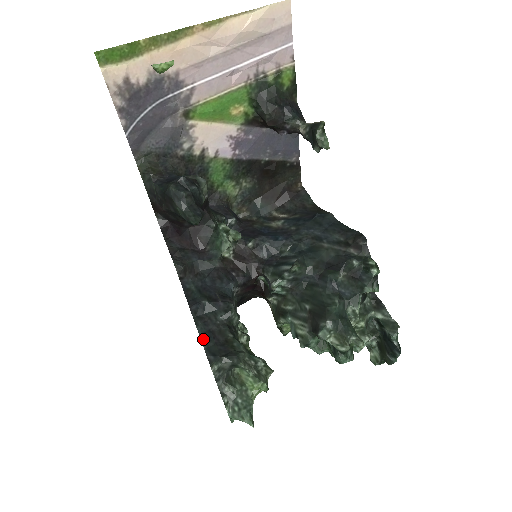
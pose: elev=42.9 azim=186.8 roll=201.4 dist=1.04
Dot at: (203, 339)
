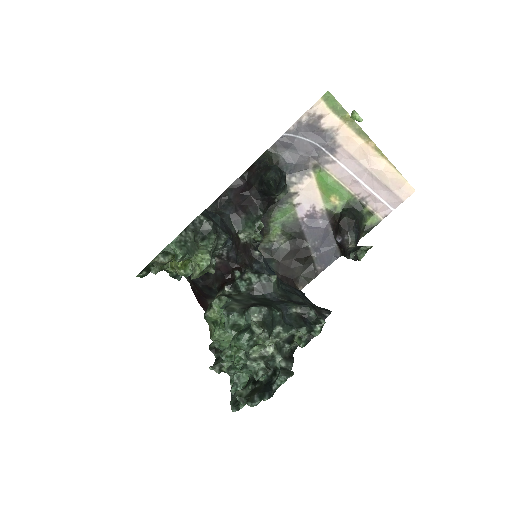
Dot at: occluded
